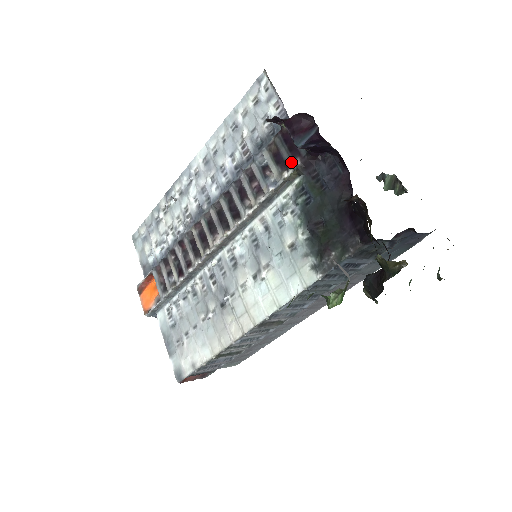
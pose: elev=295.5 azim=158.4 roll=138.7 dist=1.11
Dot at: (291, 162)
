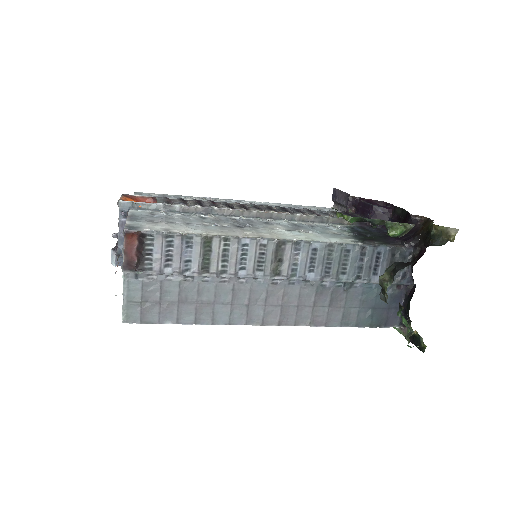
Dot at: occluded
